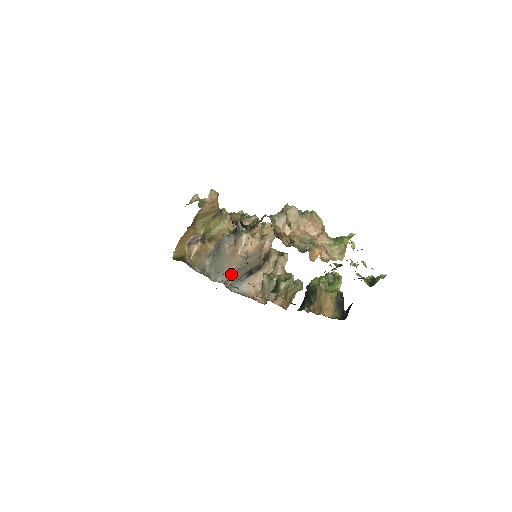
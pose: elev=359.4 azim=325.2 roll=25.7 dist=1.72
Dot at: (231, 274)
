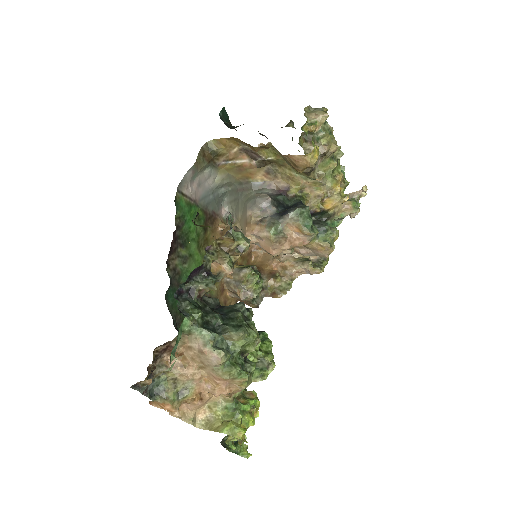
Dot at: occluded
